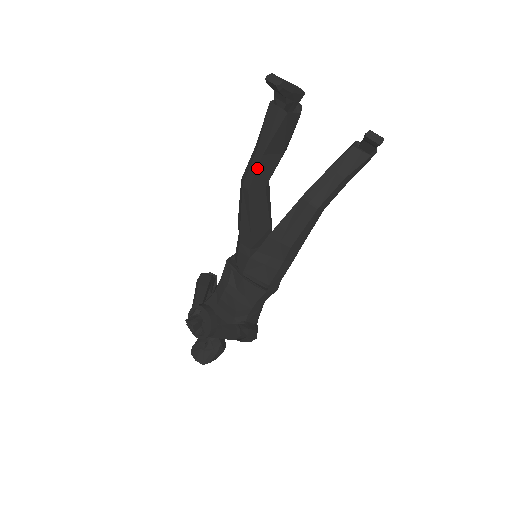
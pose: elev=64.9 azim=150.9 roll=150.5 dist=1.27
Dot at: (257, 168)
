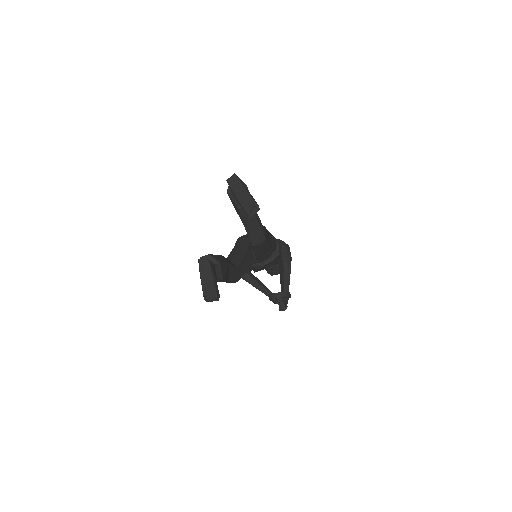
Dot at: occluded
